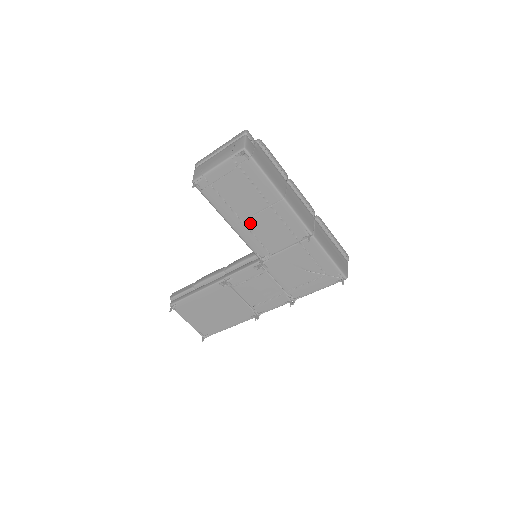
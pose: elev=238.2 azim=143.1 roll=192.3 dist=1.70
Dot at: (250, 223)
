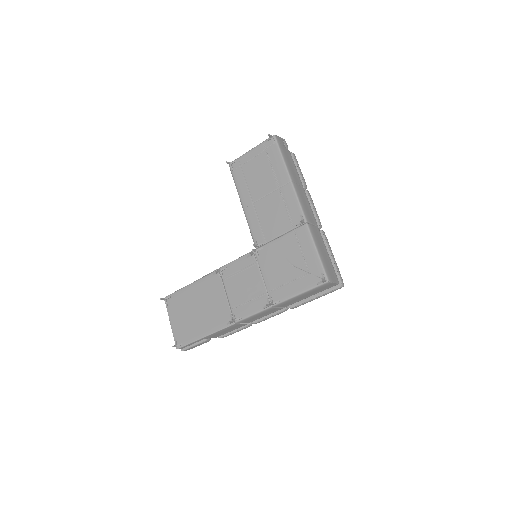
Dot at: (259, 205)
